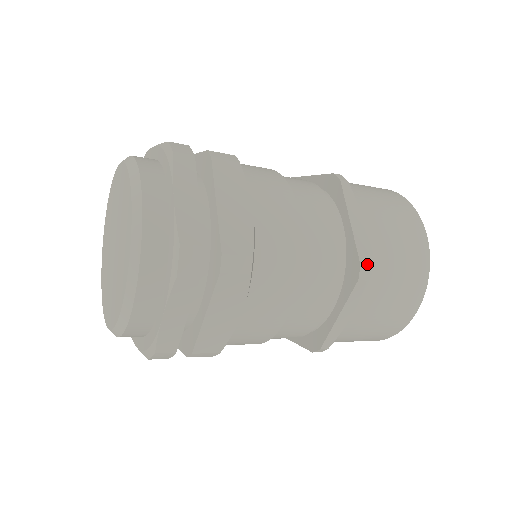
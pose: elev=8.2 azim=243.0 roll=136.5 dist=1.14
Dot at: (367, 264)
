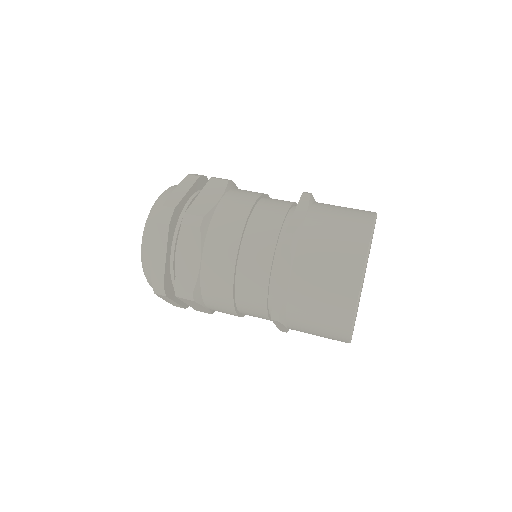
Dot at: (277, 313)
